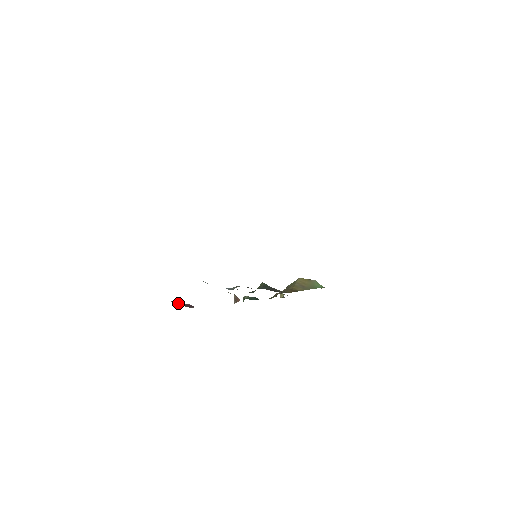
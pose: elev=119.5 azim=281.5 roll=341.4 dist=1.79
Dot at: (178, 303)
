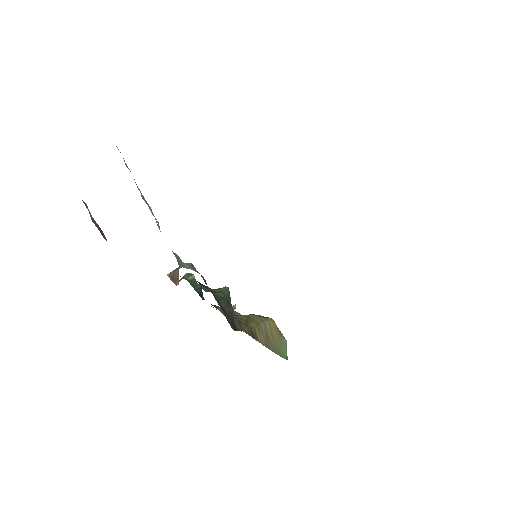
Dot at: occluded
